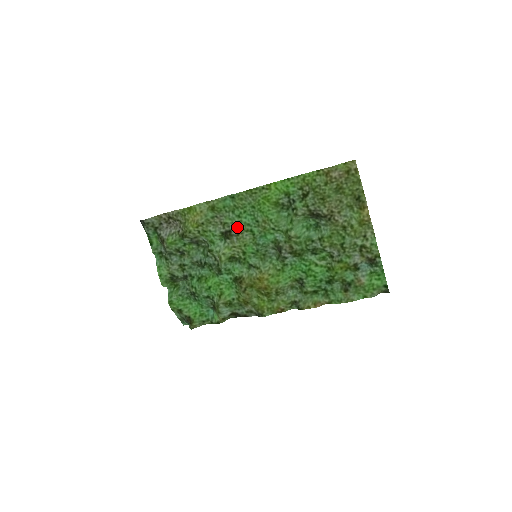
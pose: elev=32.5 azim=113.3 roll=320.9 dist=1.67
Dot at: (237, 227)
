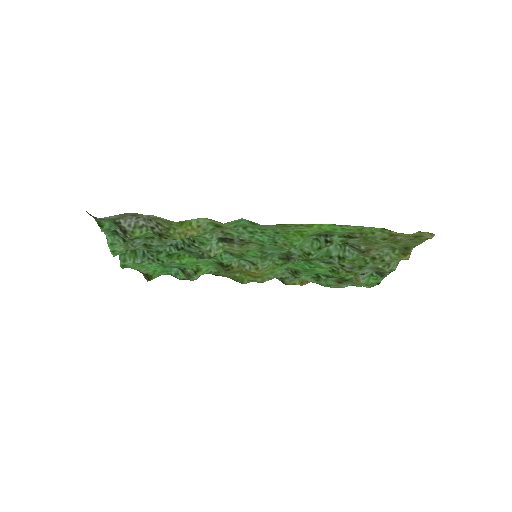
Dot at: (245, 240)
